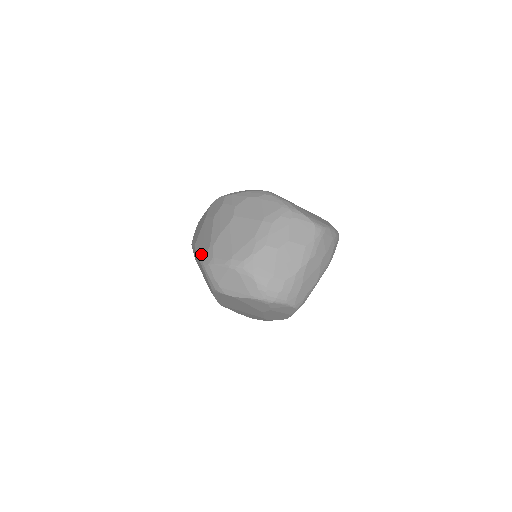
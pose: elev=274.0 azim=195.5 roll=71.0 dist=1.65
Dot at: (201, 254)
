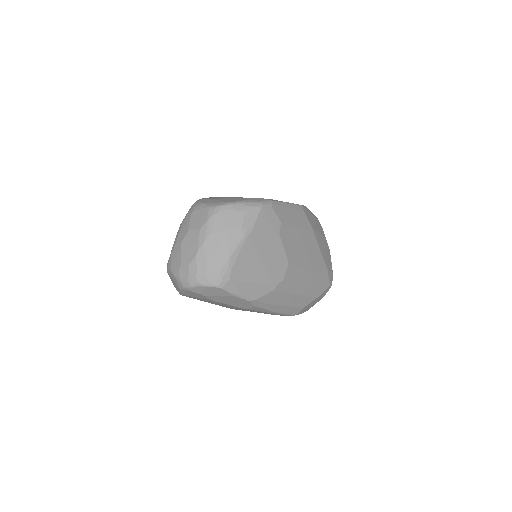
Dot at: occluded
